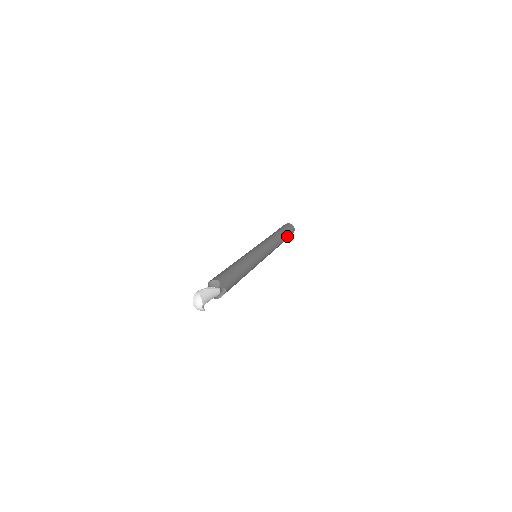
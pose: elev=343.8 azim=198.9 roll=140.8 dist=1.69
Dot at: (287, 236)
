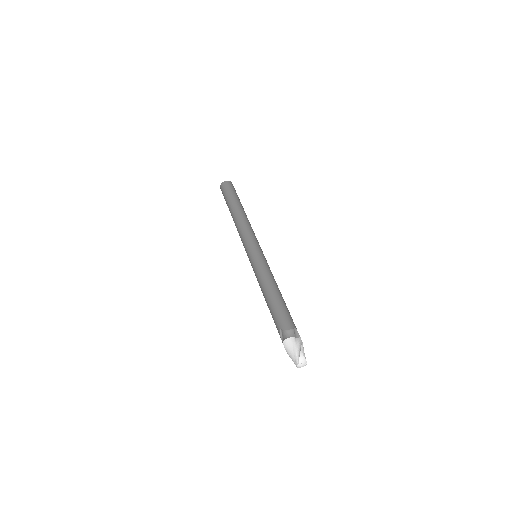
Dot at: occluded
